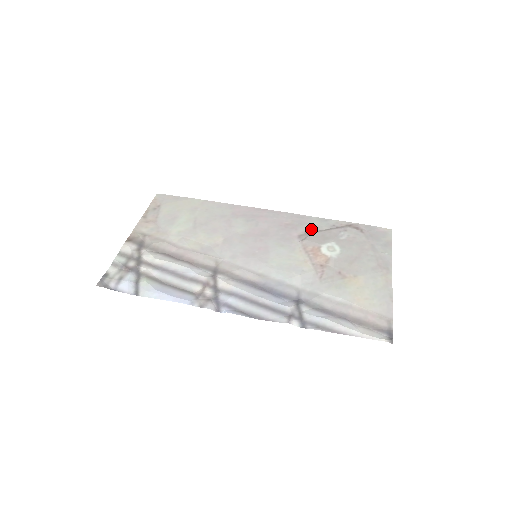
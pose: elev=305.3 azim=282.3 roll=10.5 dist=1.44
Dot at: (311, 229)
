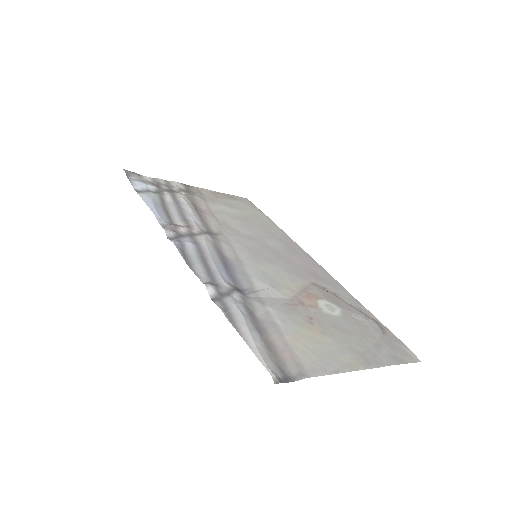
Dot at: (333, 291)
